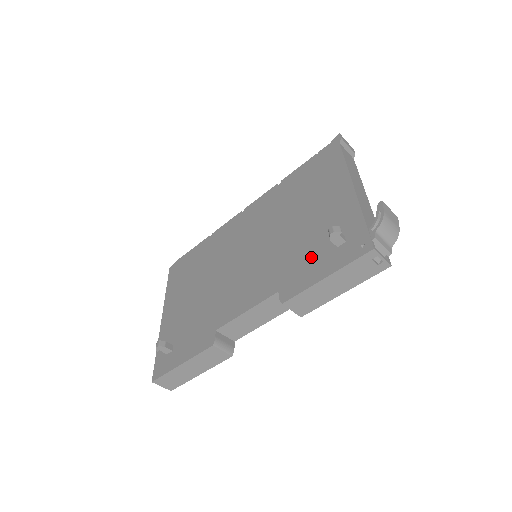
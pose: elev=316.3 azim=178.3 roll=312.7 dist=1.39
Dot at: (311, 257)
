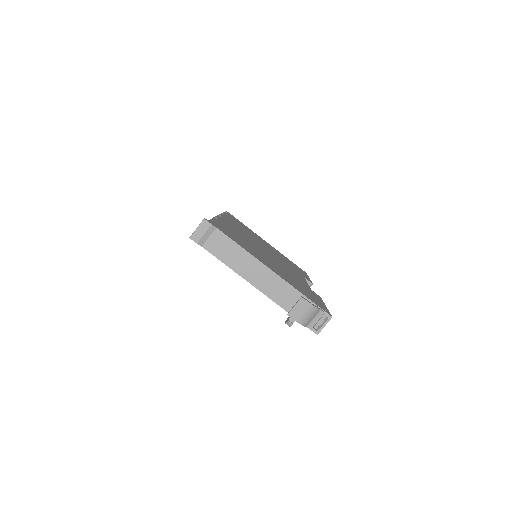
Dot at: occluded
